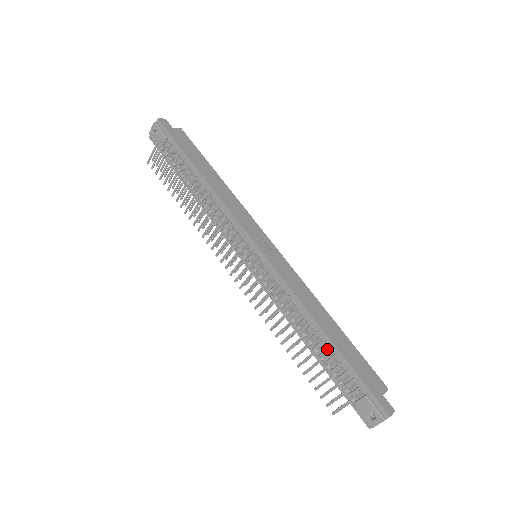
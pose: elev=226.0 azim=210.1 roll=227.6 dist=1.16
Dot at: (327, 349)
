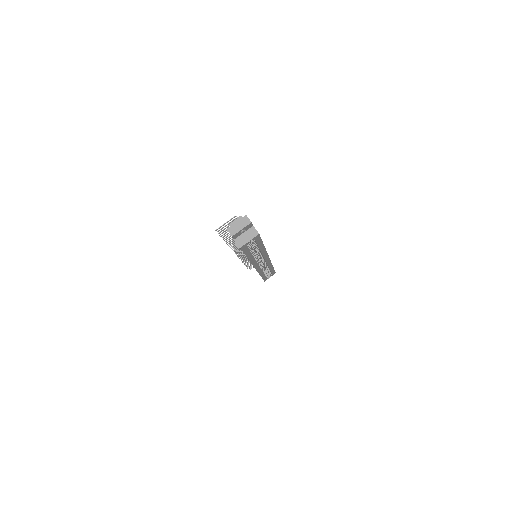
Dot at: occluded
